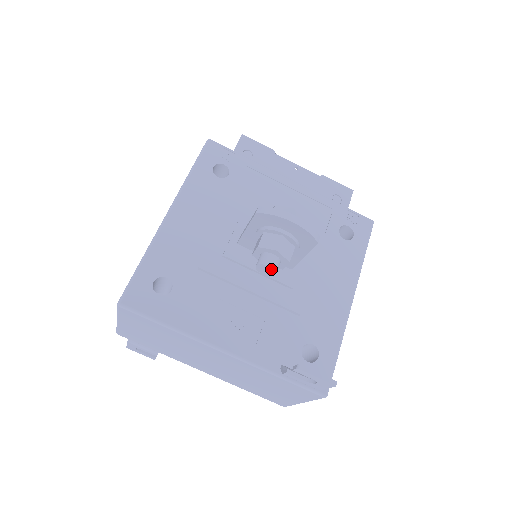
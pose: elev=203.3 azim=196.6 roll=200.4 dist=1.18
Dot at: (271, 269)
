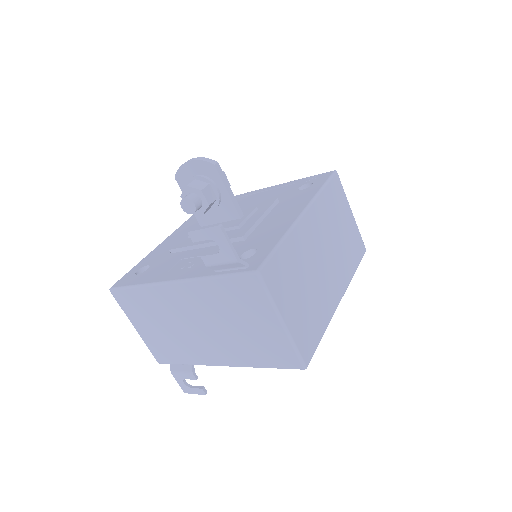
Dot at: (187, 201)
